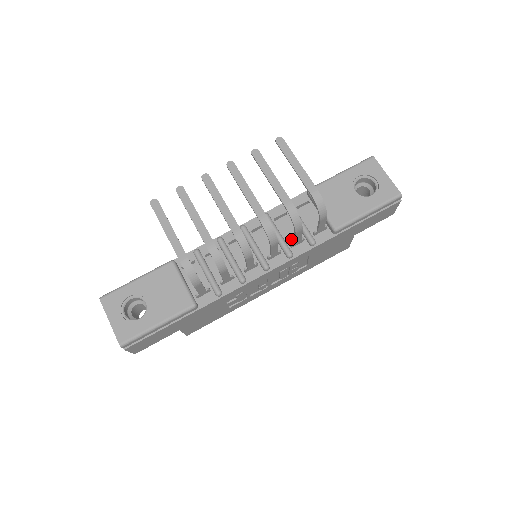
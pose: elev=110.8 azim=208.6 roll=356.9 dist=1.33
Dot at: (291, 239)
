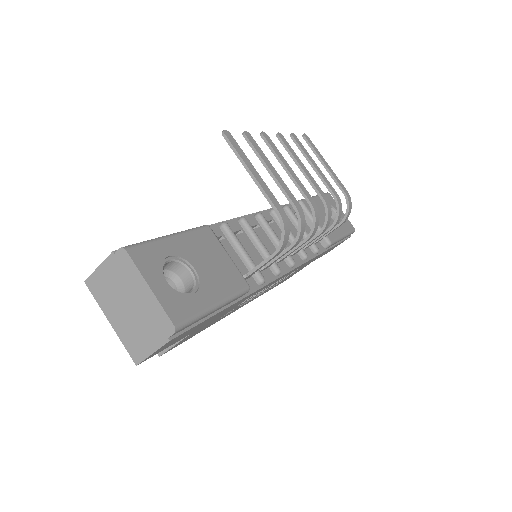
Dot at: occluded
